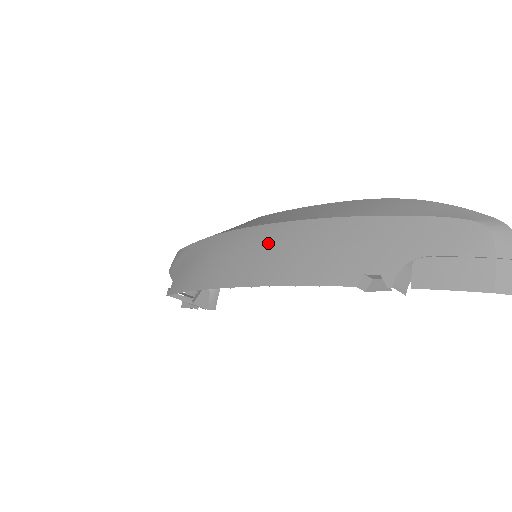
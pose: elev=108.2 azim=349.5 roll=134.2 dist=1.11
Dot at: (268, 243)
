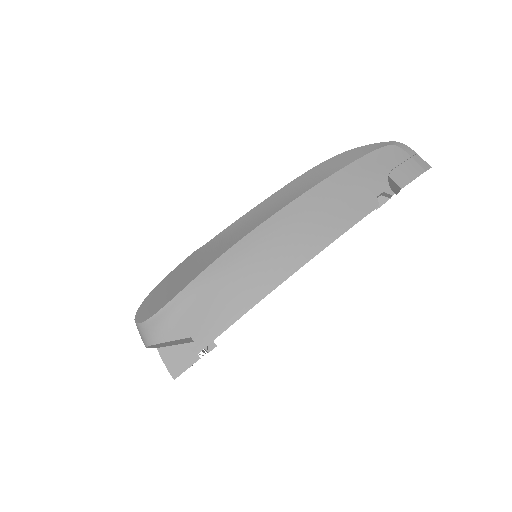
Dot at: (294, 223)
